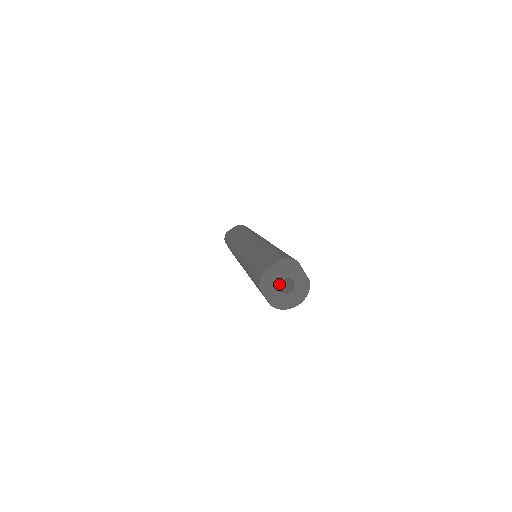
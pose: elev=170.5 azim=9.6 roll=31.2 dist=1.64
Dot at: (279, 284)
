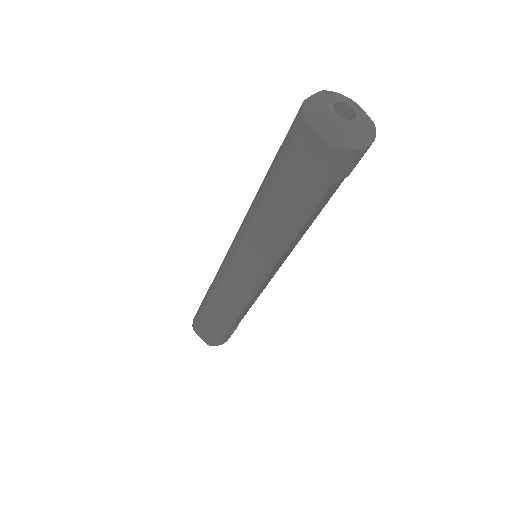
Dot at: occluded
